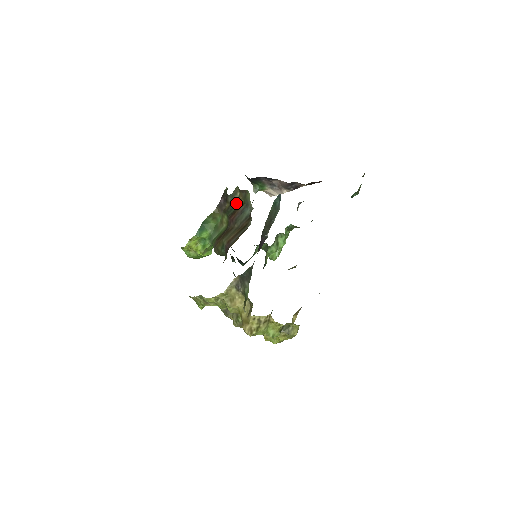
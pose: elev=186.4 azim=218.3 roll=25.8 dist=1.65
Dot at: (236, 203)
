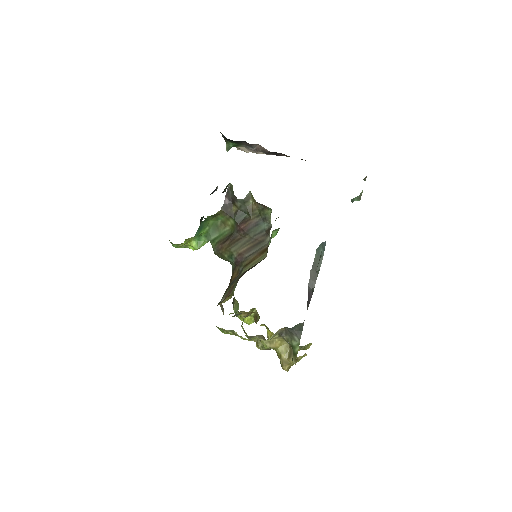
Dot at: (248, 211)
